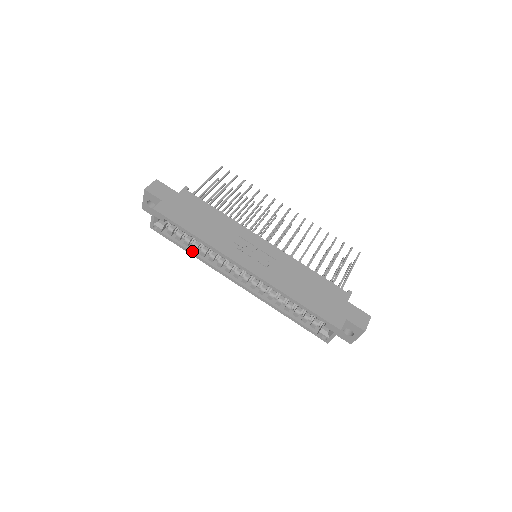
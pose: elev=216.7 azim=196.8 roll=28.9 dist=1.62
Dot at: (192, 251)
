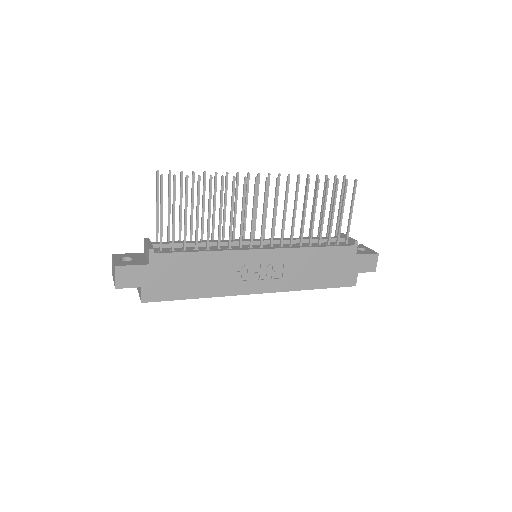
Dot at: occluded
